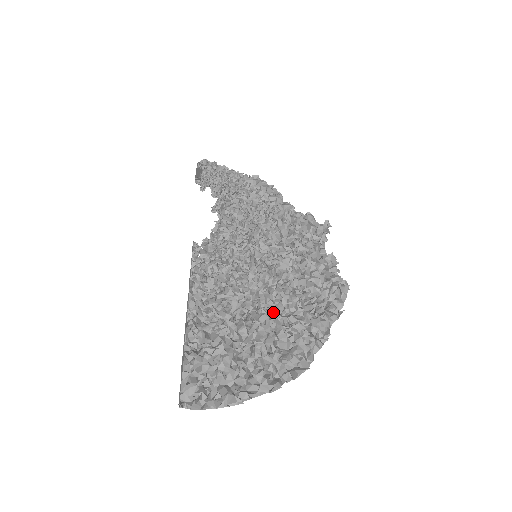
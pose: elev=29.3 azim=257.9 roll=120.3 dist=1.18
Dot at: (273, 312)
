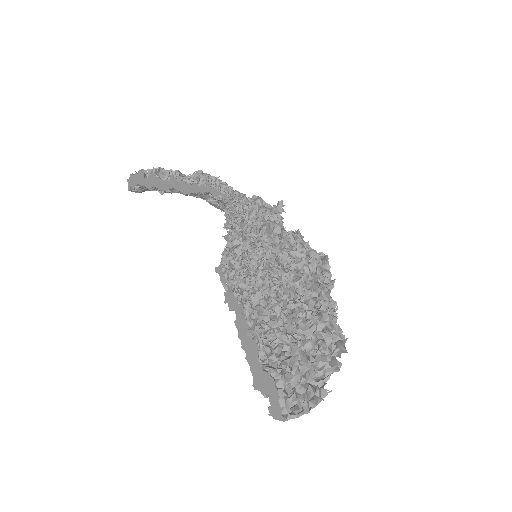
Dot at: (299, 303)
